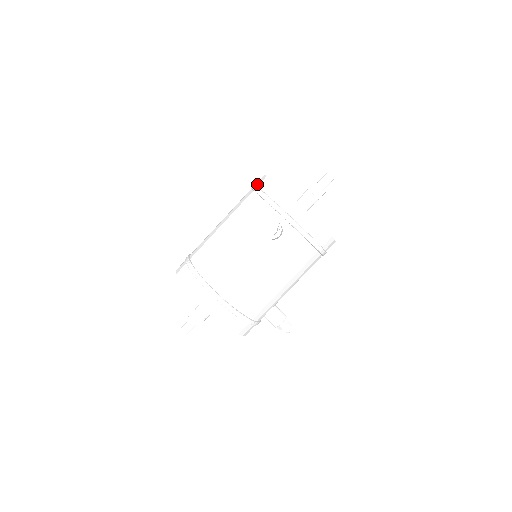
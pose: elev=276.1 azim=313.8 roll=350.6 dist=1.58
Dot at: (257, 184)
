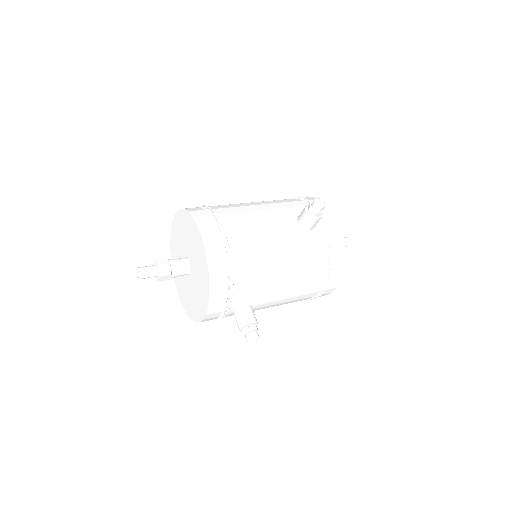
Dot at: occluded
